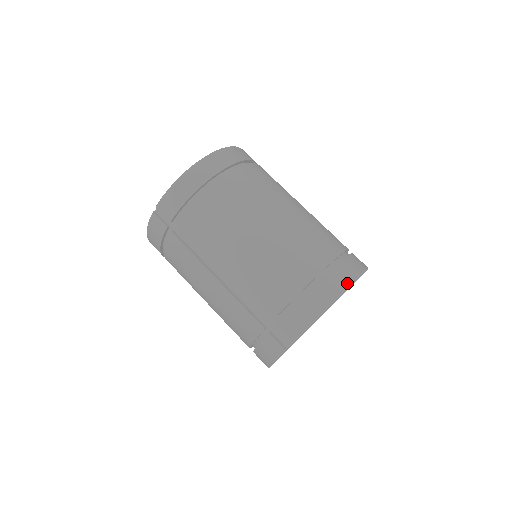
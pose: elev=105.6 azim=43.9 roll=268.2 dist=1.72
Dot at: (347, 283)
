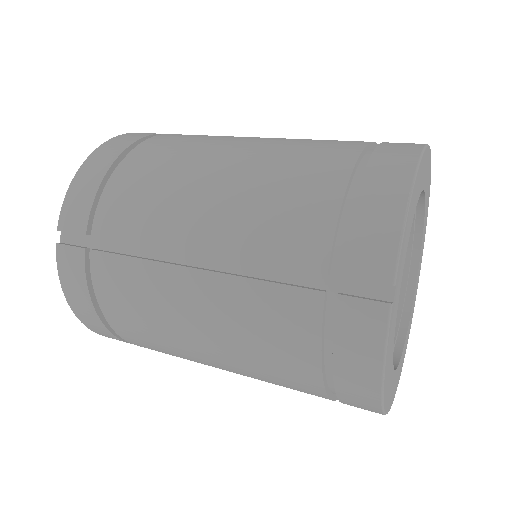
Dot at: (415, 147)
